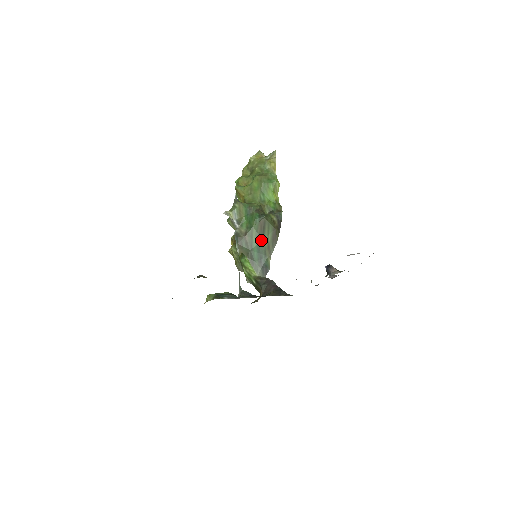
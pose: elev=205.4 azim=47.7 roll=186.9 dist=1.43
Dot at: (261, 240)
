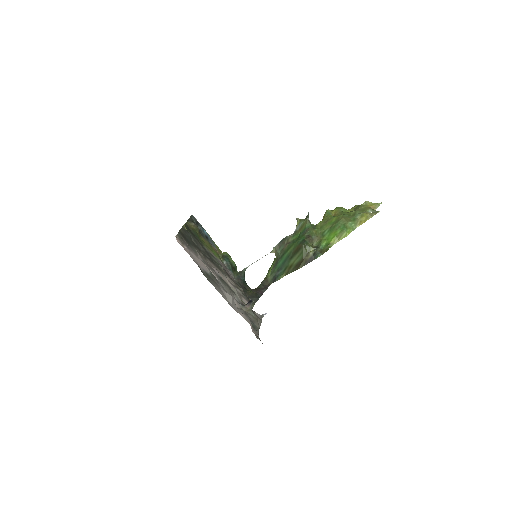
Dot at: (291, 257)
